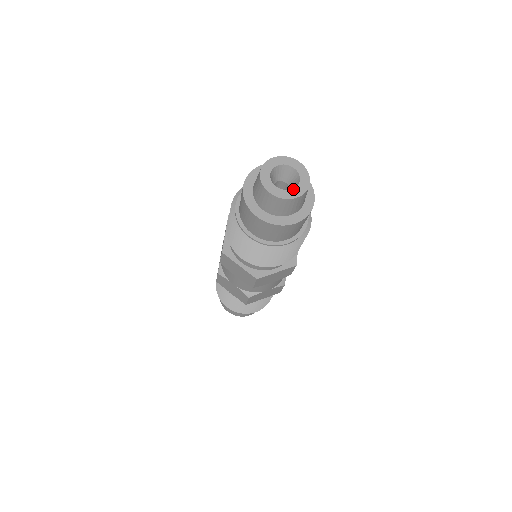
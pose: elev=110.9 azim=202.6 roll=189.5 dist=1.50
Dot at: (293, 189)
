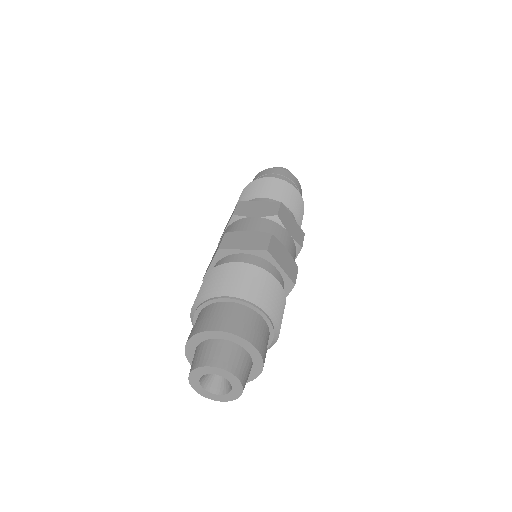
Dot at: (231, 390)
